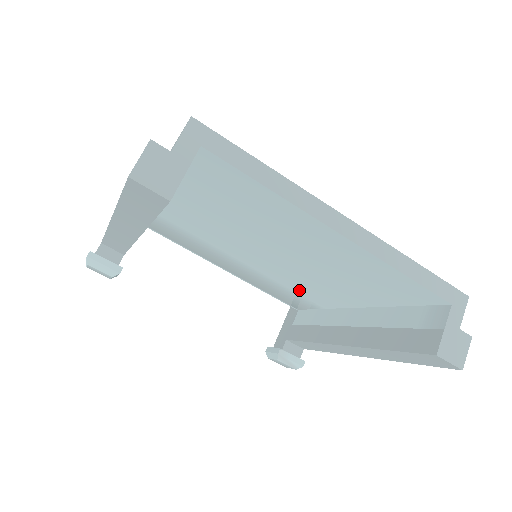
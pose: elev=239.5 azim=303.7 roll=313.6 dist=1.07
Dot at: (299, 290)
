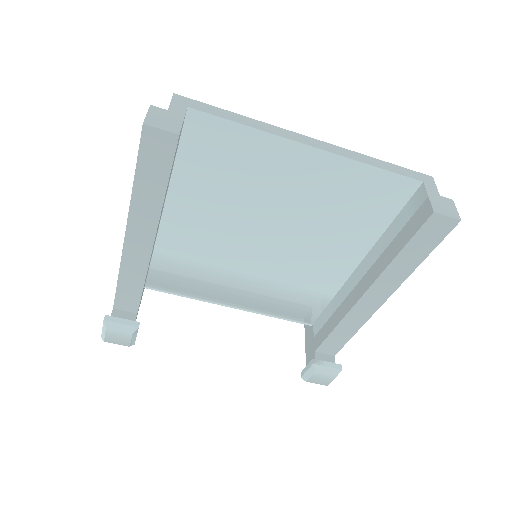
Dot at: (305, 281)
